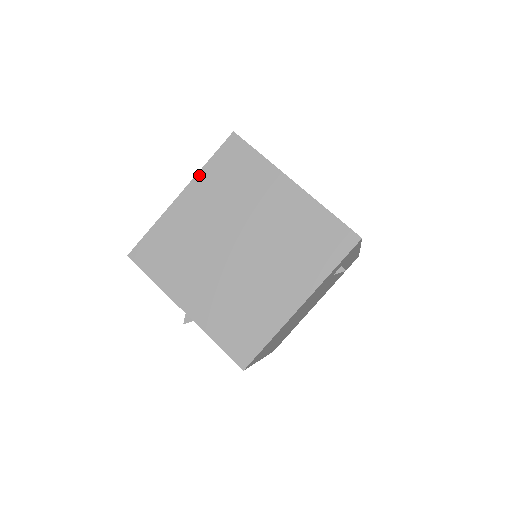
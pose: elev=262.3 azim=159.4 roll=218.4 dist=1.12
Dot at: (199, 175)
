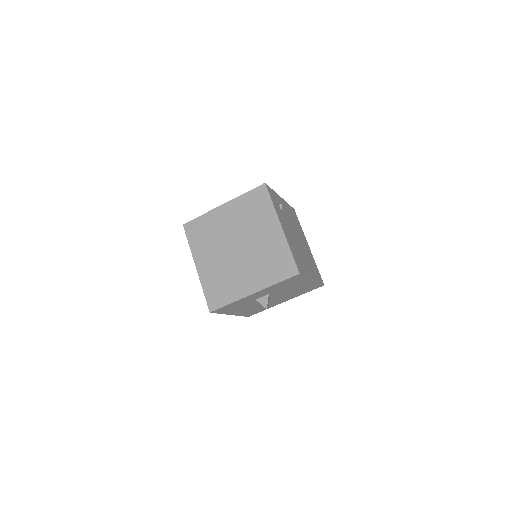
Dot at: (193, 252)
